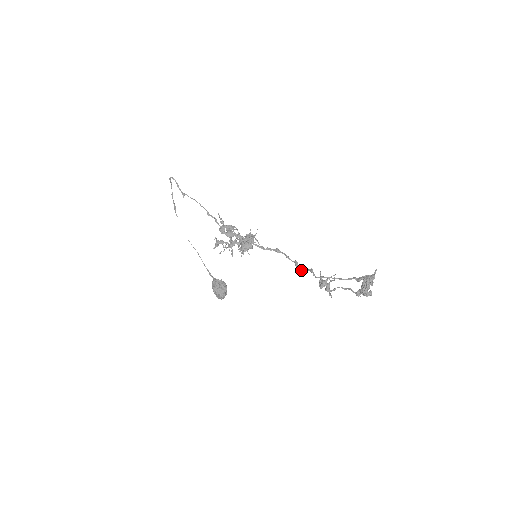
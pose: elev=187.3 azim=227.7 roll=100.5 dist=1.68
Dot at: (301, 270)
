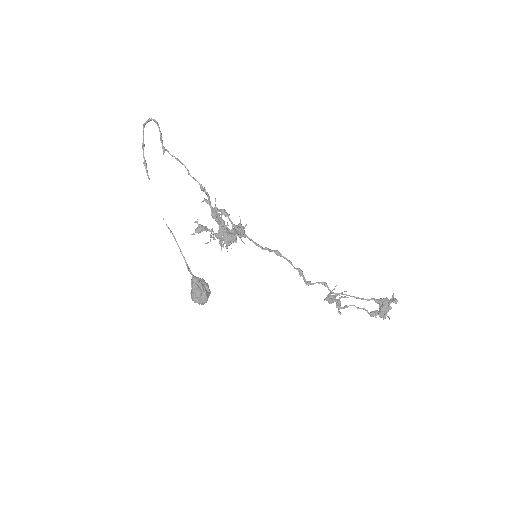
Dot at: (310, 281)
